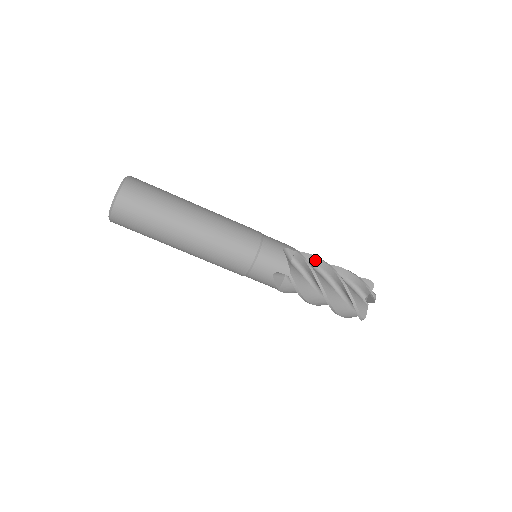
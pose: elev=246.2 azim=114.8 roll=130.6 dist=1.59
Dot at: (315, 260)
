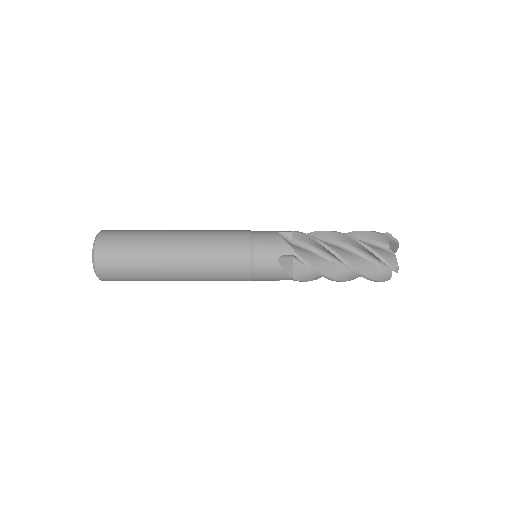
Dot at: (317, 235)
